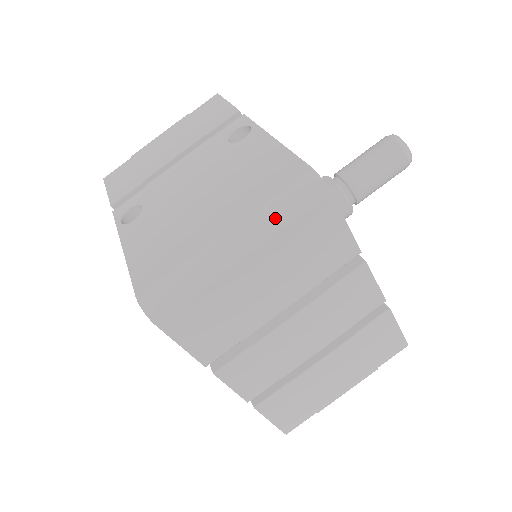
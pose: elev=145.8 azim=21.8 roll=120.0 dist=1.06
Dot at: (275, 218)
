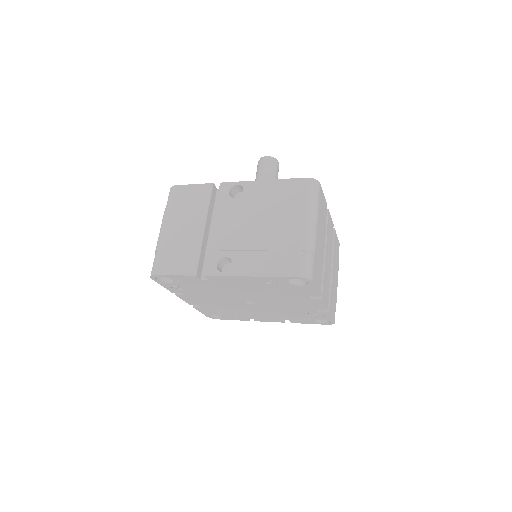
Dot at: (315, 205)
